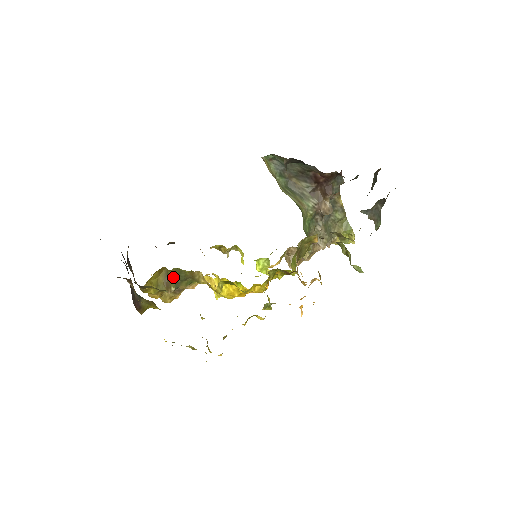
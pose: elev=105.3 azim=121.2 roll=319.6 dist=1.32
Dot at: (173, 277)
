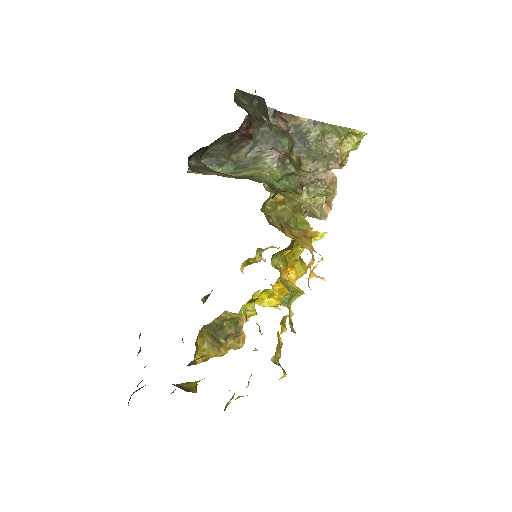
Dot at: (212, 333)
